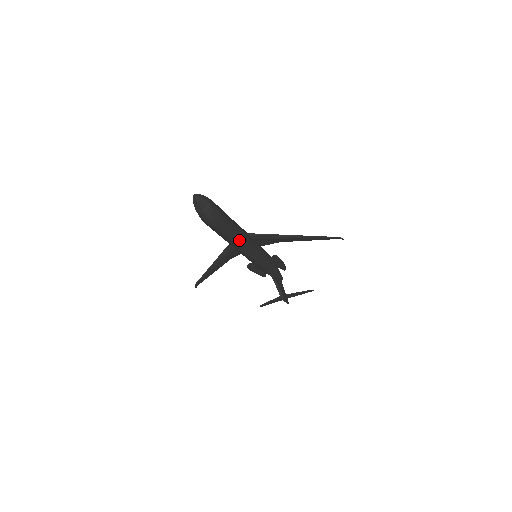
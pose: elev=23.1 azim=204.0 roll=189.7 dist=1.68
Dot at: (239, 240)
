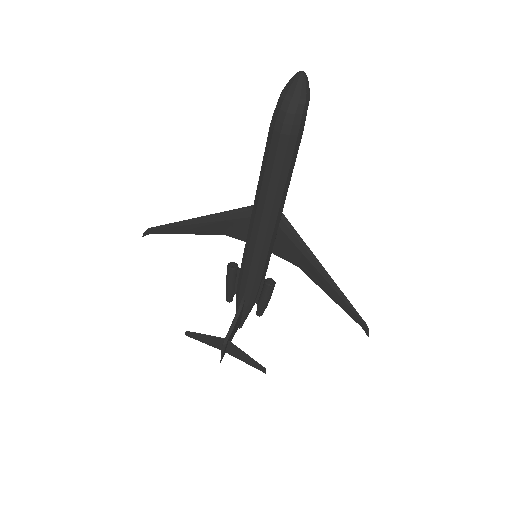
Dot at: (274, 200)
